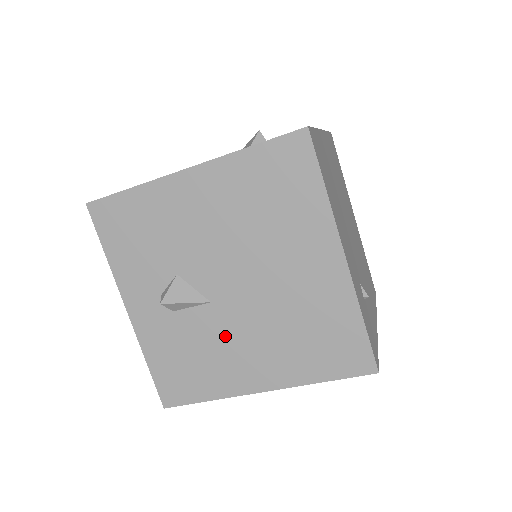
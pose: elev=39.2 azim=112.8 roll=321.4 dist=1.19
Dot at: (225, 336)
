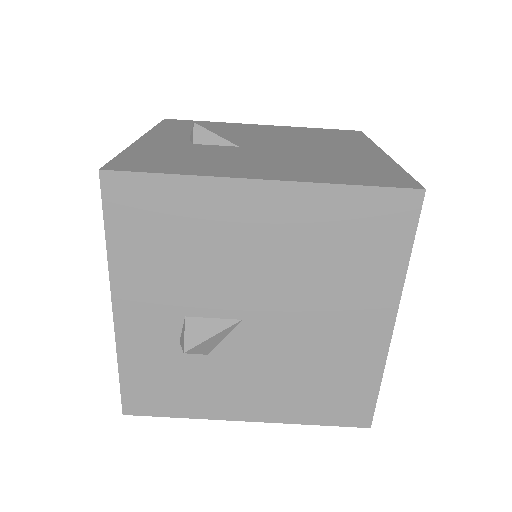
Dot at: (240, 156)
